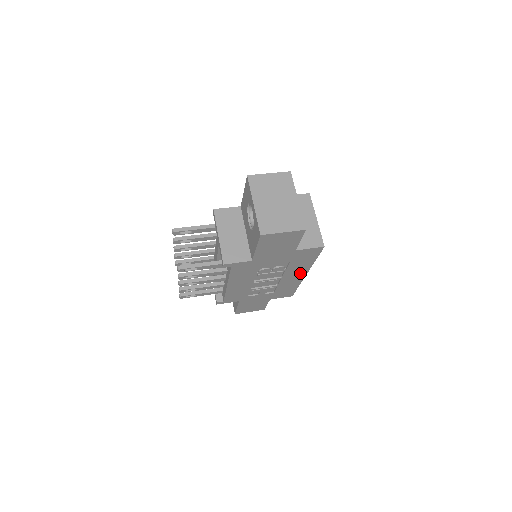
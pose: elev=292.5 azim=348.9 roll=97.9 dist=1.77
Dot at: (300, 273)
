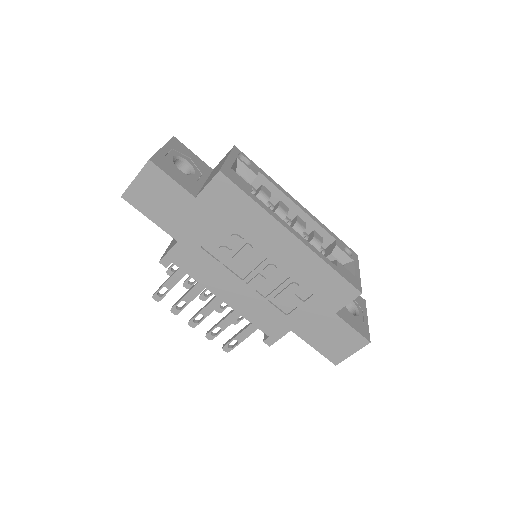
Dot at: (280, 236)
